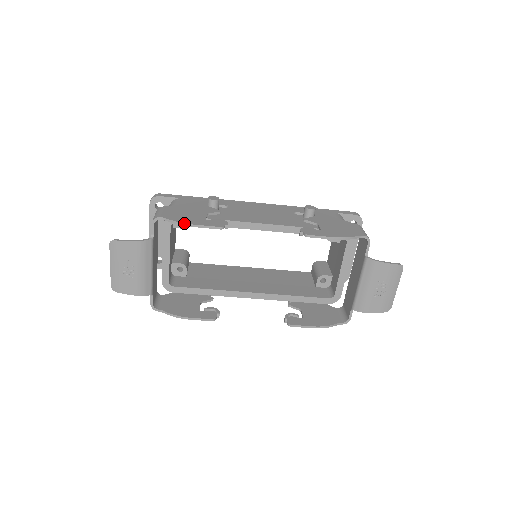
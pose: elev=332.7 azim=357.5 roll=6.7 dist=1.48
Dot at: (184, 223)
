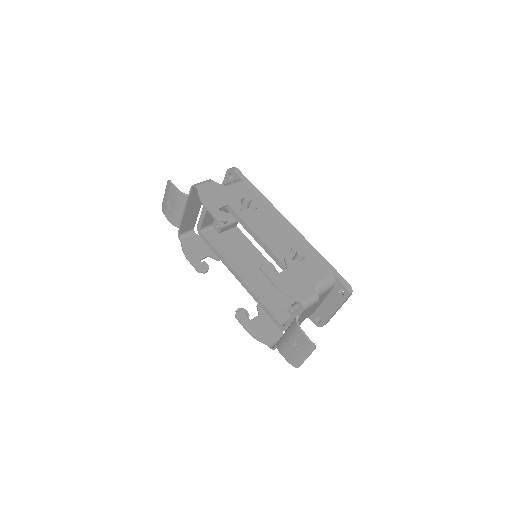
Dot at: (201, 201)
